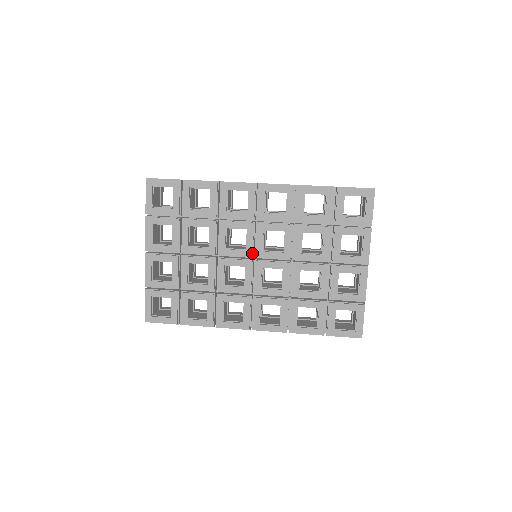
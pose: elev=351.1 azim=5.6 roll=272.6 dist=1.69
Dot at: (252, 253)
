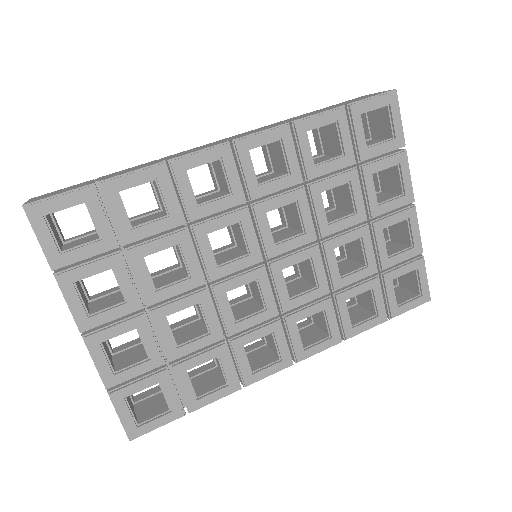
Dot at: (260, 255)
